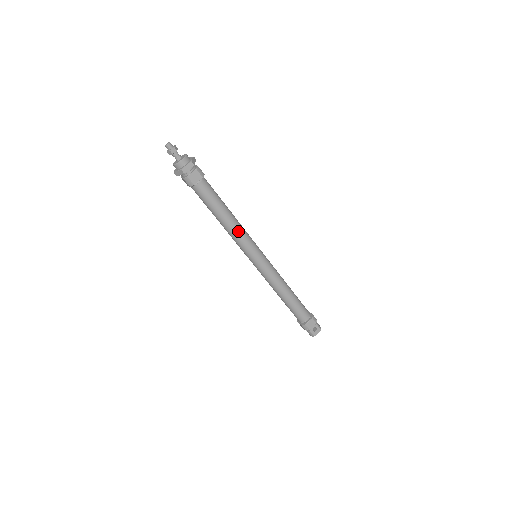
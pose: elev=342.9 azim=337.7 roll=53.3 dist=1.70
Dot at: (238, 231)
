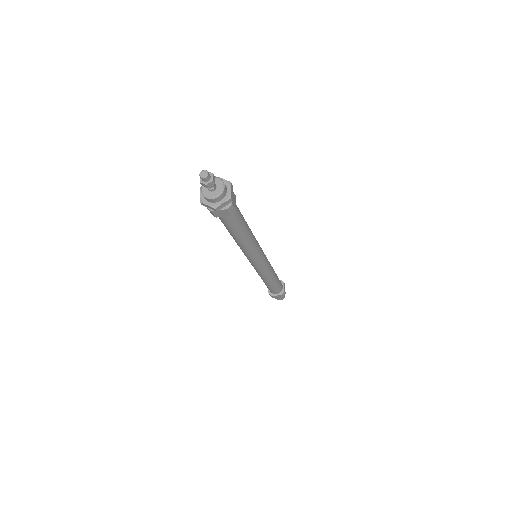
Dot at: (255, 239)
